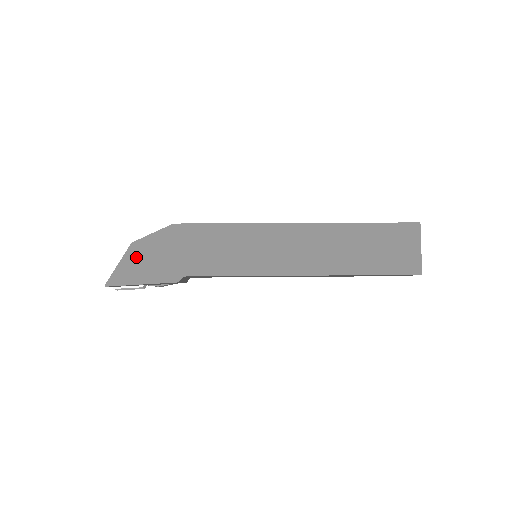
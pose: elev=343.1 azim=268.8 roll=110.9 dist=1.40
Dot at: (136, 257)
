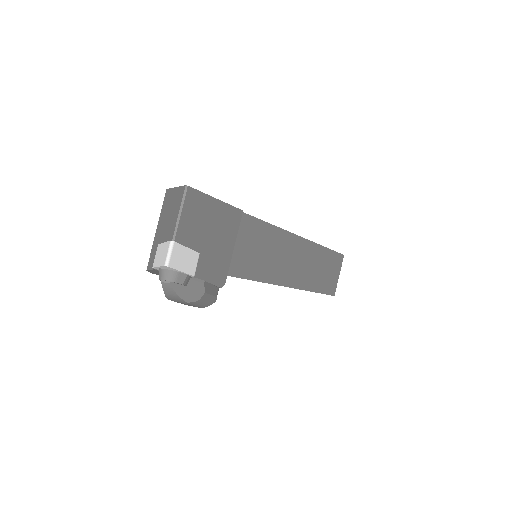
Dot at: occluded
